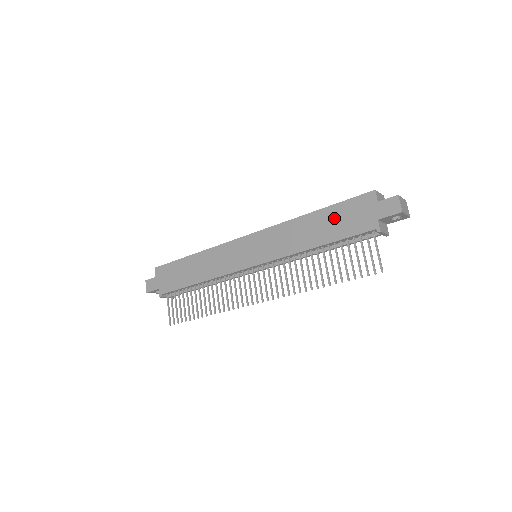
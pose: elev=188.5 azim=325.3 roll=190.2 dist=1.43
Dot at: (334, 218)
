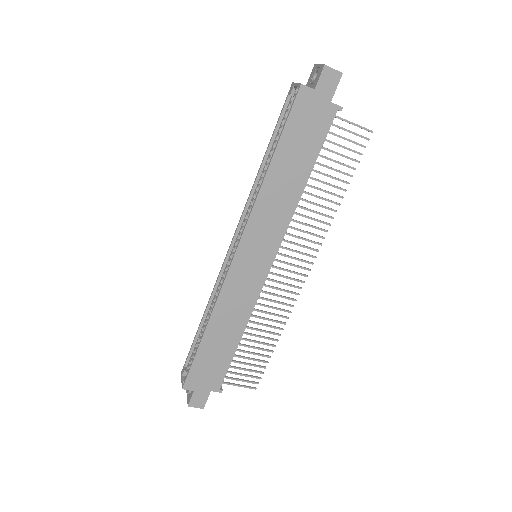
Dot at: (294, 146)
